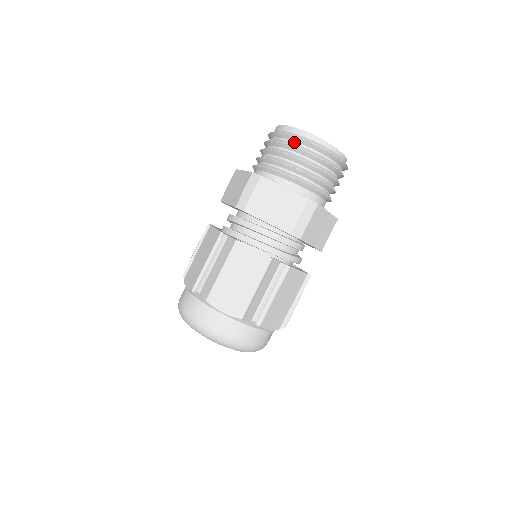
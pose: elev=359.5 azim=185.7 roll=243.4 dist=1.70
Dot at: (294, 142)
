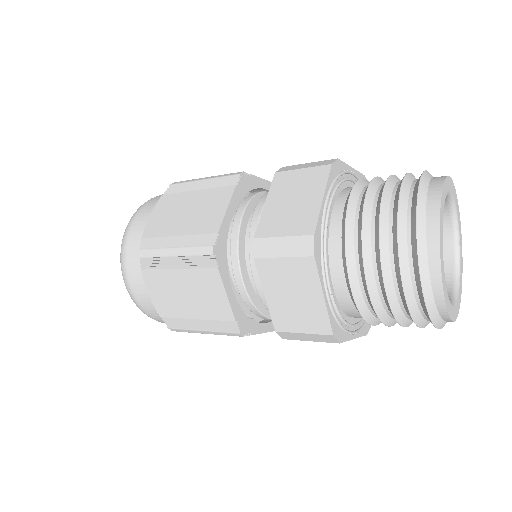
Dot at: (411, 261)
